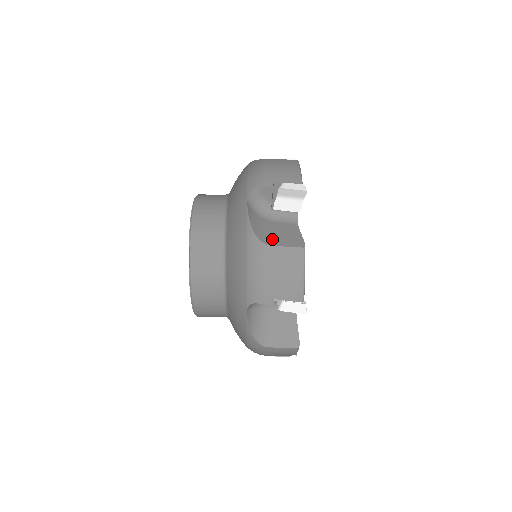
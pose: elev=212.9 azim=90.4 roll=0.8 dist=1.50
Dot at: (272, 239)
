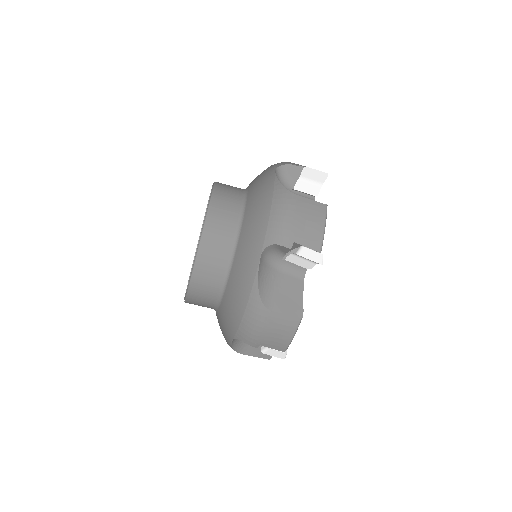
Dot at: occluded
